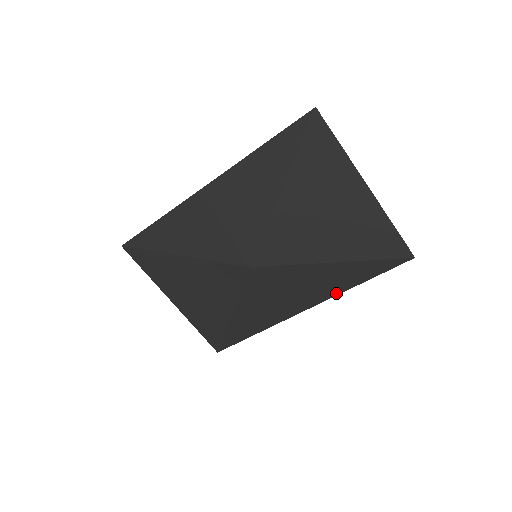
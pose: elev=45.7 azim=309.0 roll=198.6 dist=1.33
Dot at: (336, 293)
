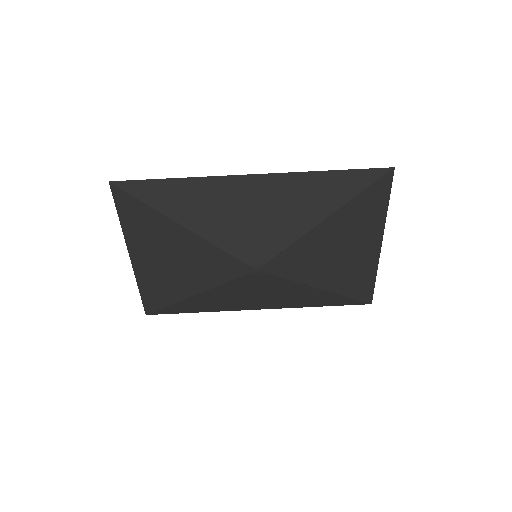
Dot at: (296, 306)
